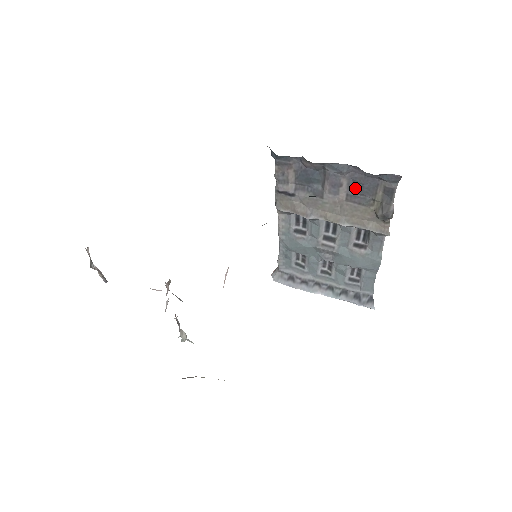
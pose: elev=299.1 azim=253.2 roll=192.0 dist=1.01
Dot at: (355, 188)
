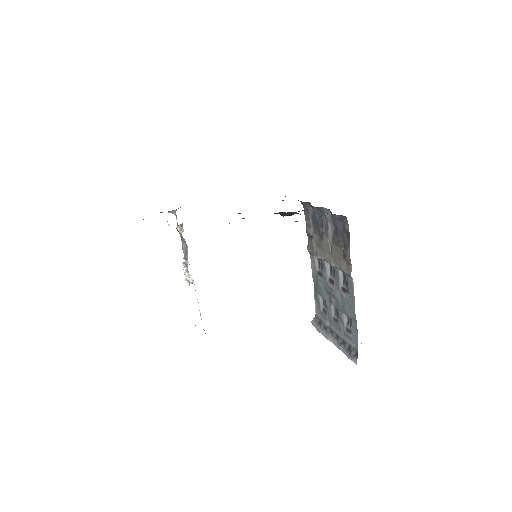
Dot at: (335, 231)
